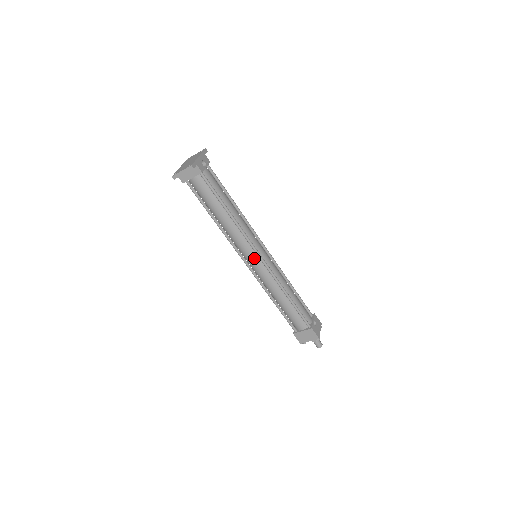
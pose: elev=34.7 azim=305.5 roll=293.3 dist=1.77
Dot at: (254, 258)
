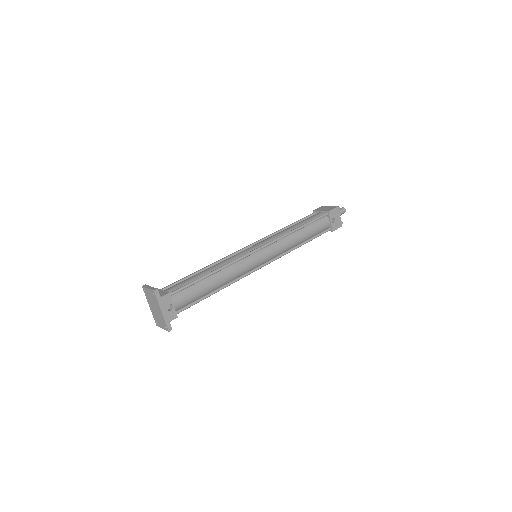
Dot at: occluded
